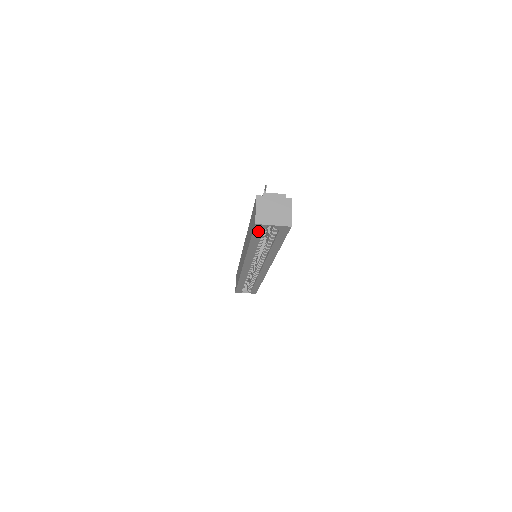
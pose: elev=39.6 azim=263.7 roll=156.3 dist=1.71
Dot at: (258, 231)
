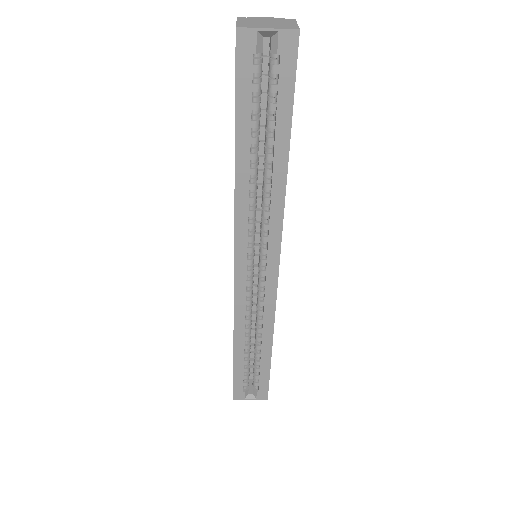
Dot at: (244, 67)
